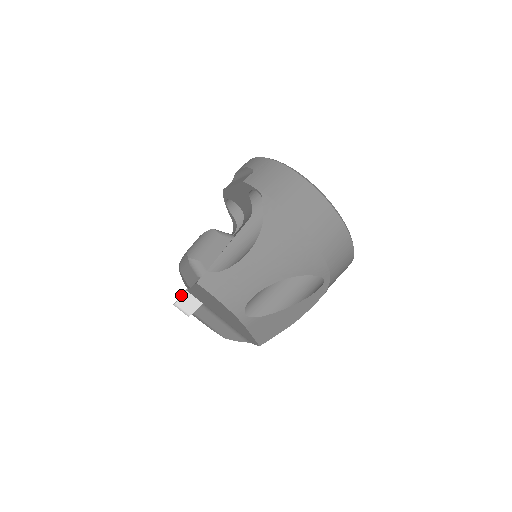
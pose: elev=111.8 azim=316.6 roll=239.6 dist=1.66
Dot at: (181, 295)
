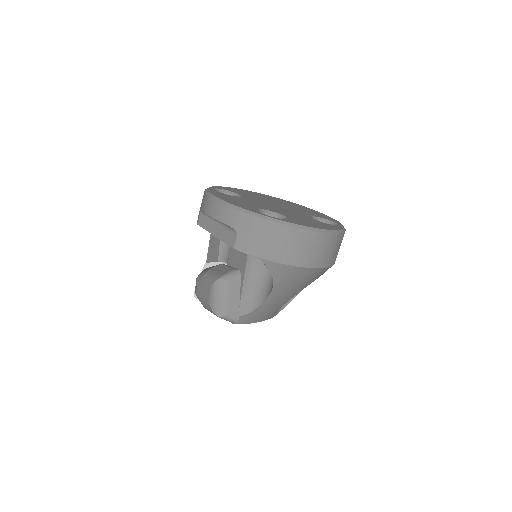
Dot at: occluded
